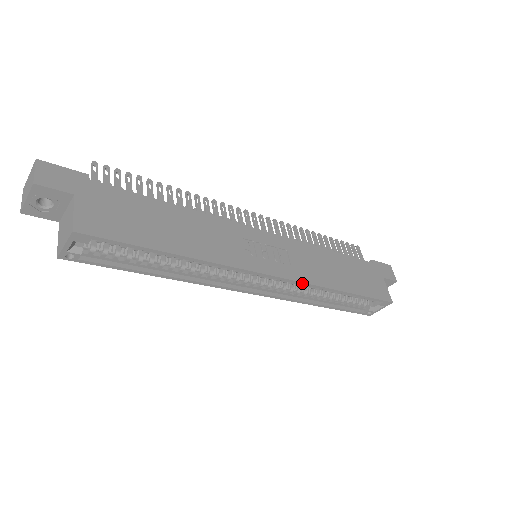
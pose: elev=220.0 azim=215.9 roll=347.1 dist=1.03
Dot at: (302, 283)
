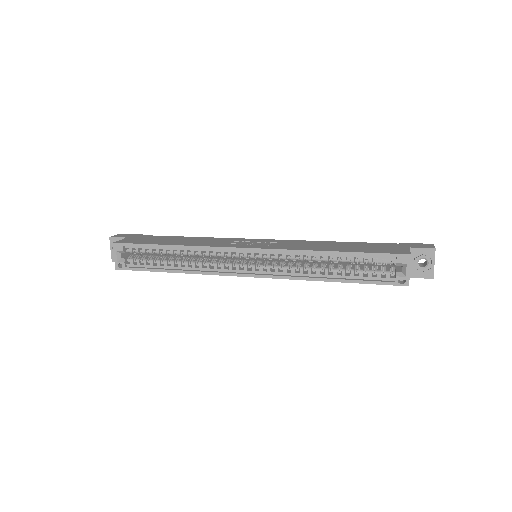
Dot at: (279, 250)
